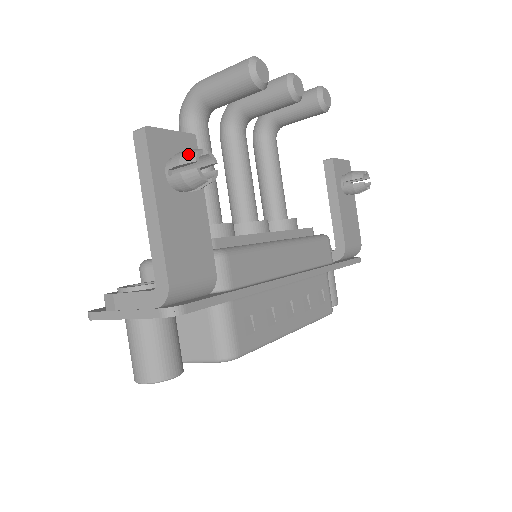
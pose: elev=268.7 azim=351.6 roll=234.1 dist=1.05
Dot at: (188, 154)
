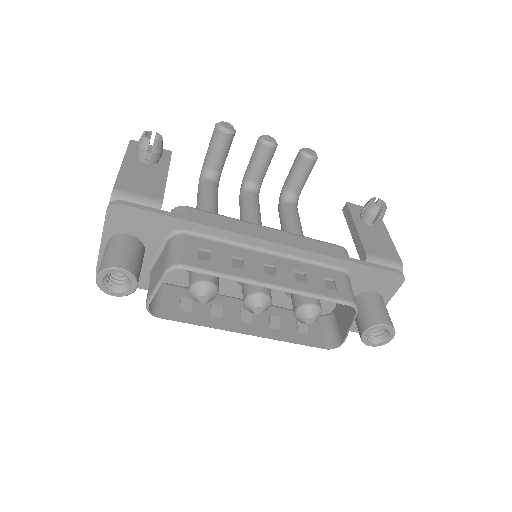
Dot at: occluded
